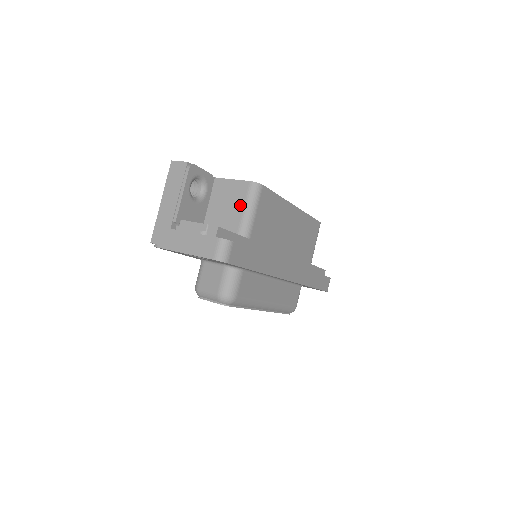
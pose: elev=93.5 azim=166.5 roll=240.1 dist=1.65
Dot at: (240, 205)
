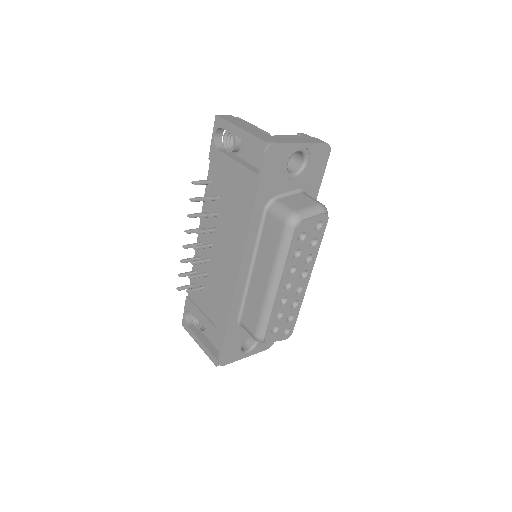
Dot at: occluded
